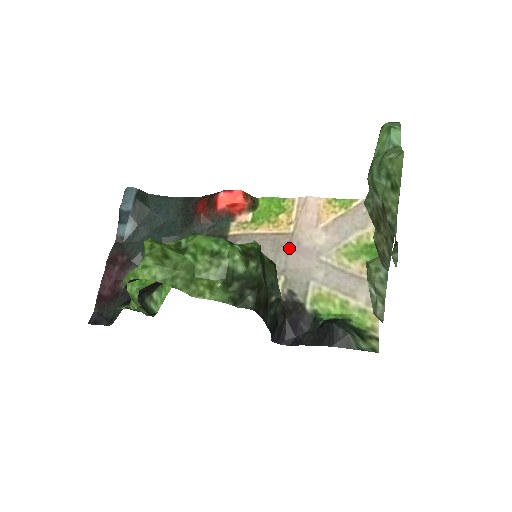
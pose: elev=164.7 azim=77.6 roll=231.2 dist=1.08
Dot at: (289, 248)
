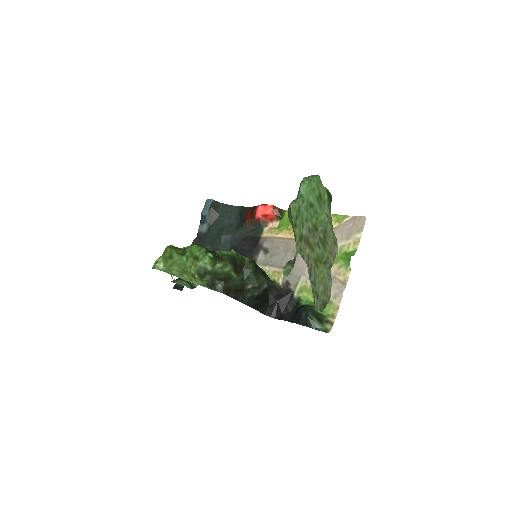
Dot at: (294, 250)
